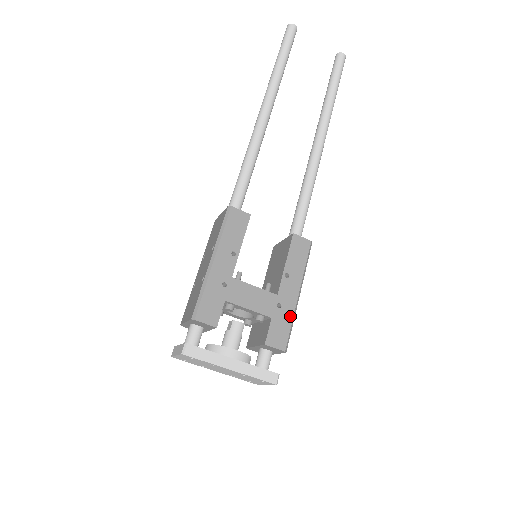
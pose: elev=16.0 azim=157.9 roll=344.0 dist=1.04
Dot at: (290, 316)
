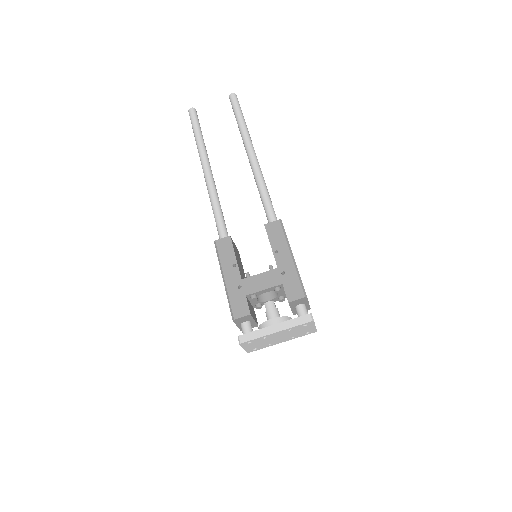
Dot at: (294, 274)
